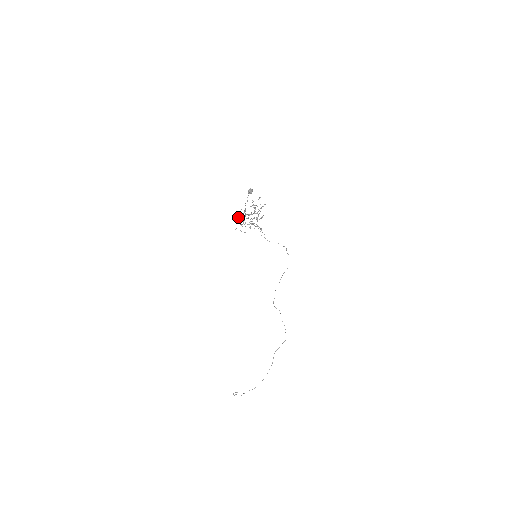
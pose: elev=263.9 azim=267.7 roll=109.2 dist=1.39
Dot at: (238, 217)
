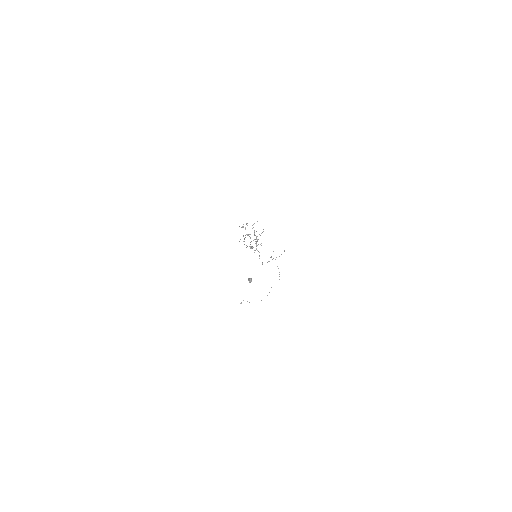
Dot at: occluded
